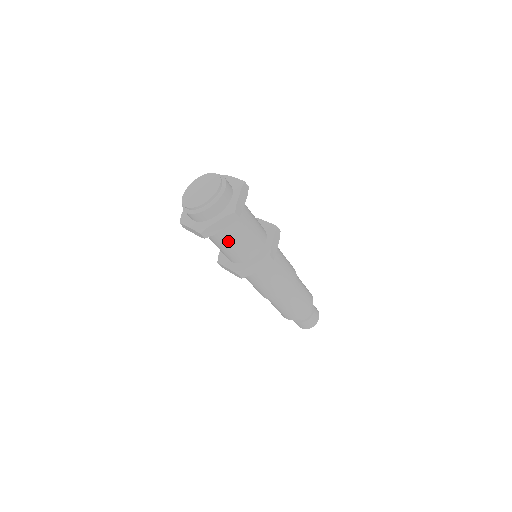
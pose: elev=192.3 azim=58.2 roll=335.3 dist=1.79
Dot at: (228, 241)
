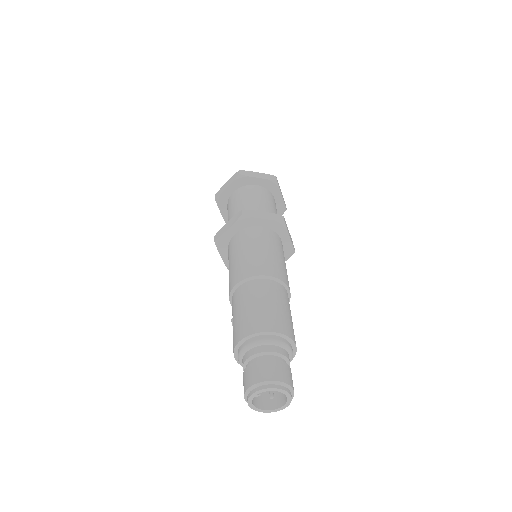
Dot at: (251, 198)
